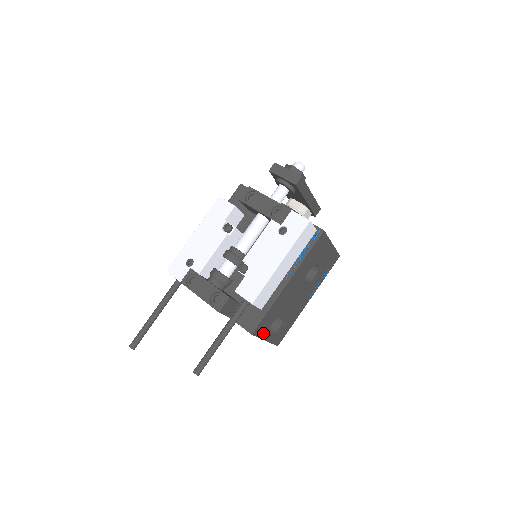
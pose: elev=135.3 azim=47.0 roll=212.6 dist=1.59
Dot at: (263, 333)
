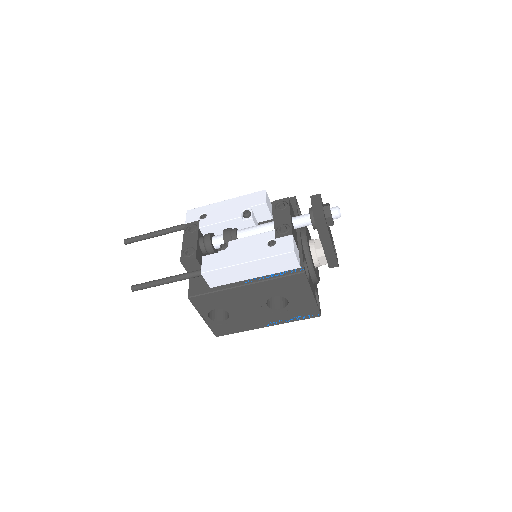
Dot at: (202, 309)
